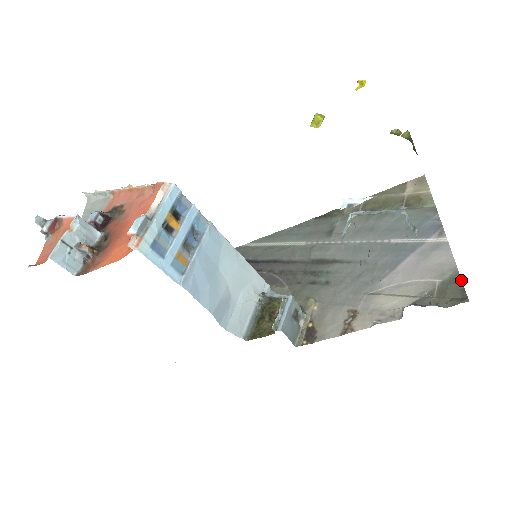
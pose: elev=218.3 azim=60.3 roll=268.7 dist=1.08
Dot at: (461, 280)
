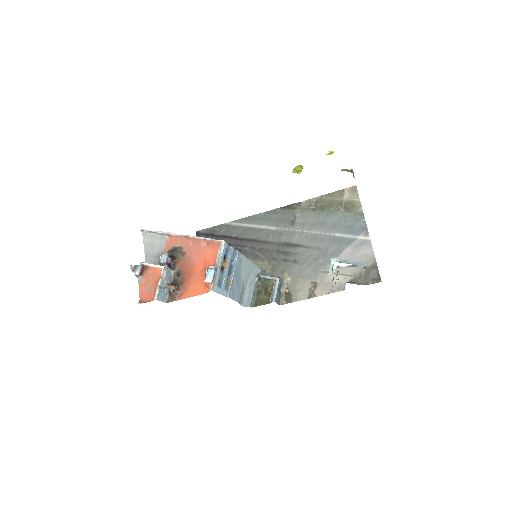
Dot at: (377, 267)
